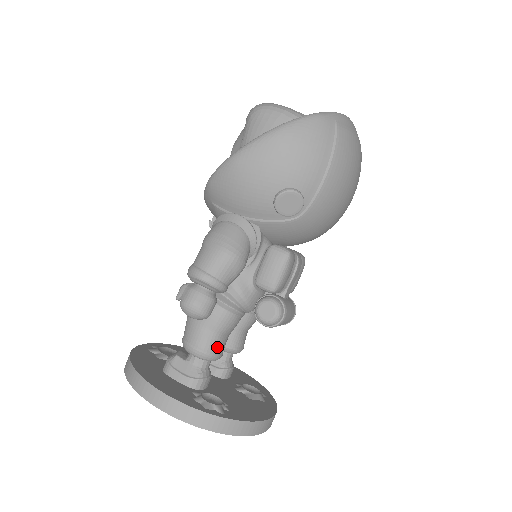
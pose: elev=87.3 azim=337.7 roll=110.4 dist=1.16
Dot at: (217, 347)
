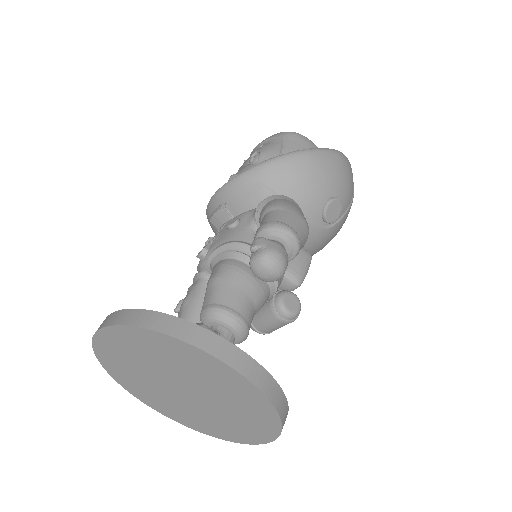
Dot at: (250, 325)
